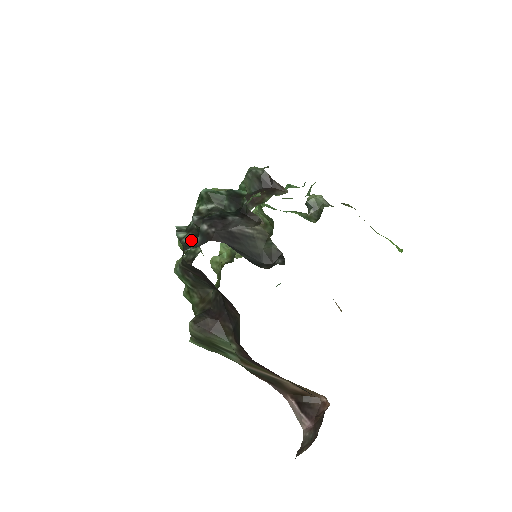
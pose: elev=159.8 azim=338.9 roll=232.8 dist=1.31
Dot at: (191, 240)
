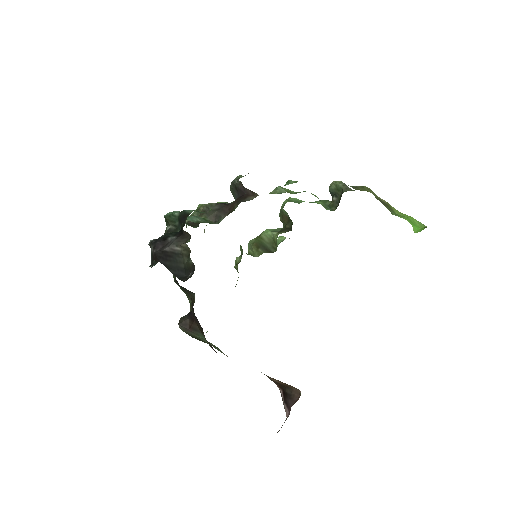
Dot at: occluded
